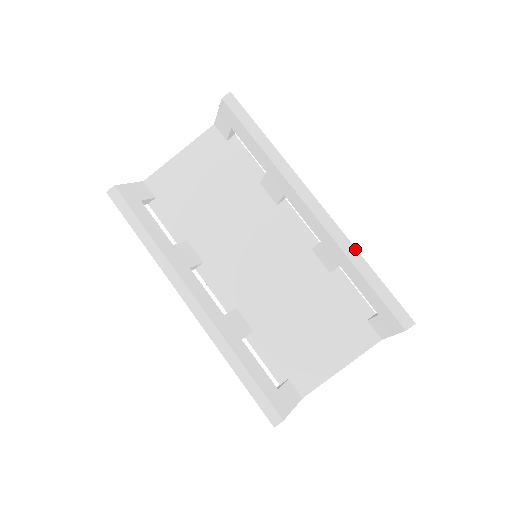
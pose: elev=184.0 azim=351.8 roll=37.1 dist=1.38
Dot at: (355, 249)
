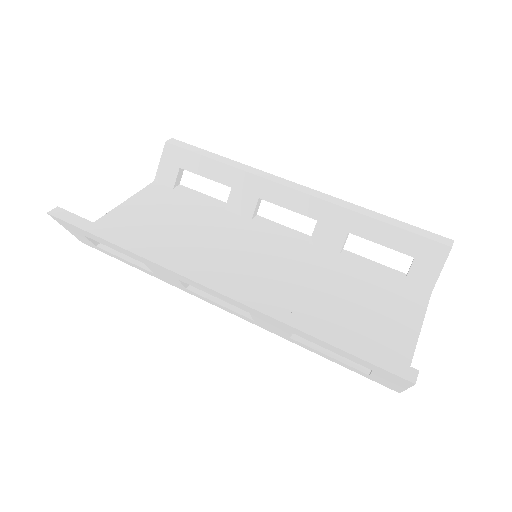
Dot at: (356, 205)
